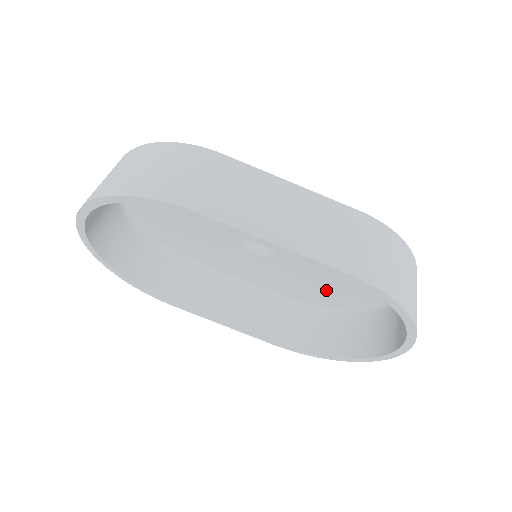
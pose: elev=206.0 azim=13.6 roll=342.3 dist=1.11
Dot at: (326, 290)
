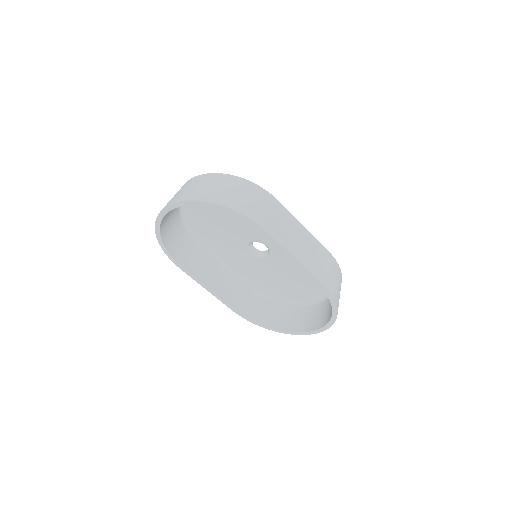
Dot at: (279, 286)
